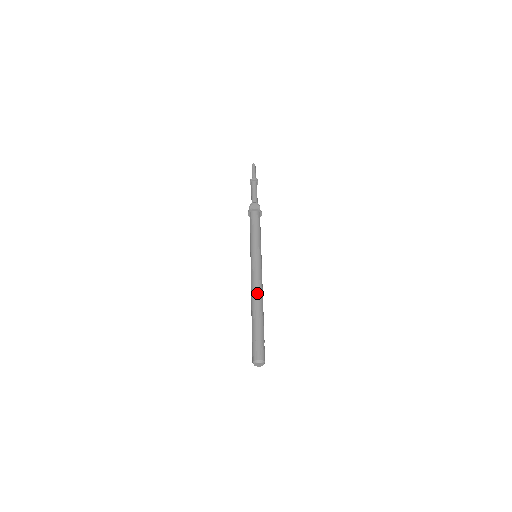
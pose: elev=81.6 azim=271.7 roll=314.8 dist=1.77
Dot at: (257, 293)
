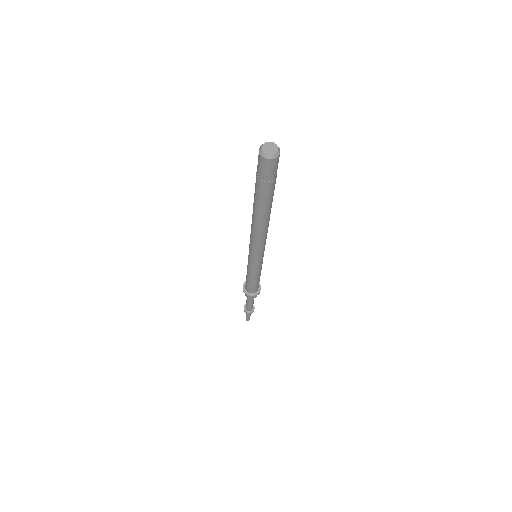
Dot at: occluded
